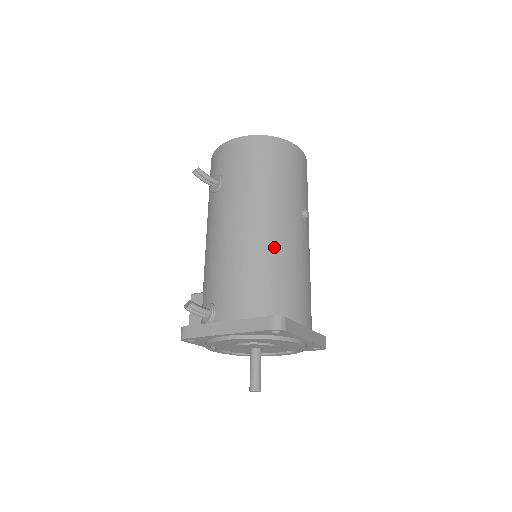
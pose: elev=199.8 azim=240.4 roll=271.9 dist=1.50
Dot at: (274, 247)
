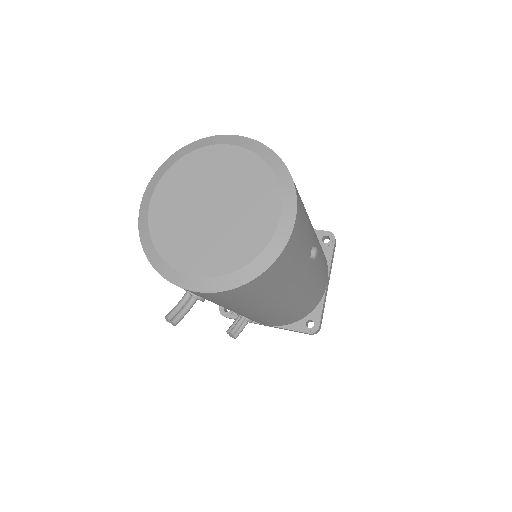
Dot at: (294, 306)
